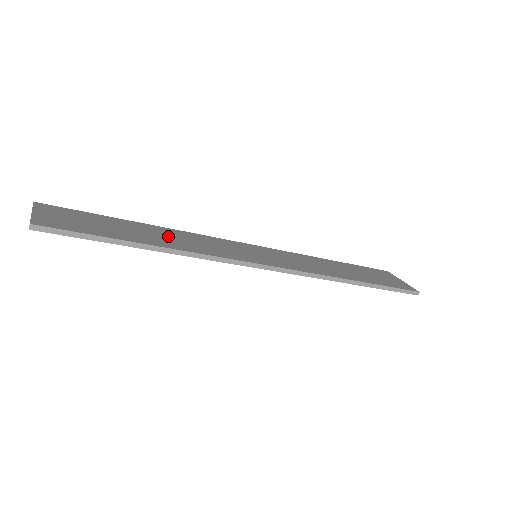
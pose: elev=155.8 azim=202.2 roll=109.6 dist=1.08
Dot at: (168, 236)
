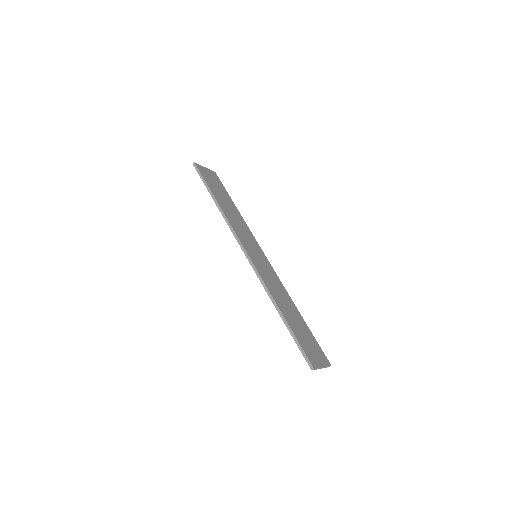
Dot at: (233, 213)
